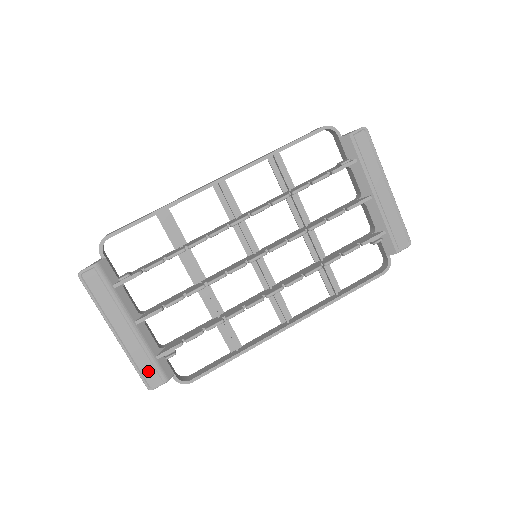
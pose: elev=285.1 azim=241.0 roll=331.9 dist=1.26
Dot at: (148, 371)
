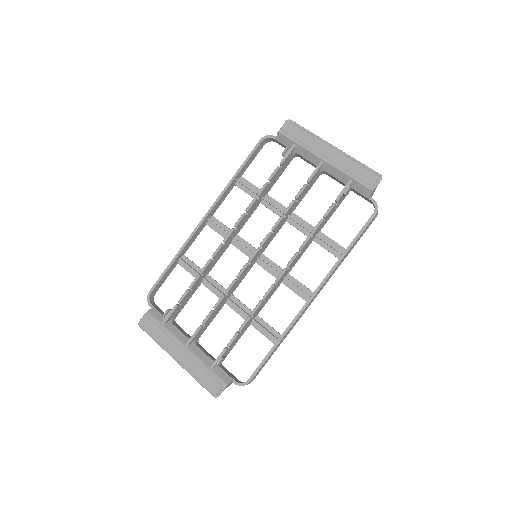
Dot at: (209, 381)
